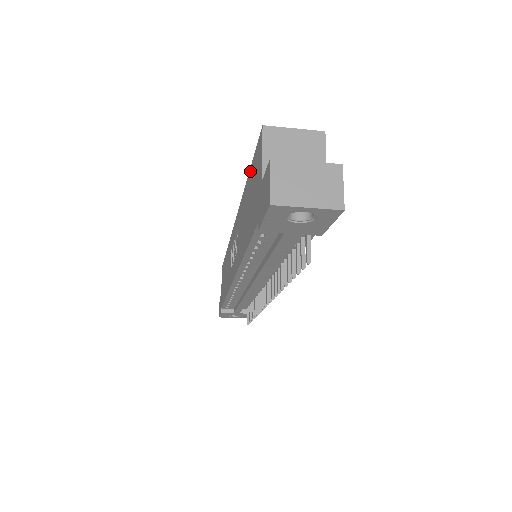
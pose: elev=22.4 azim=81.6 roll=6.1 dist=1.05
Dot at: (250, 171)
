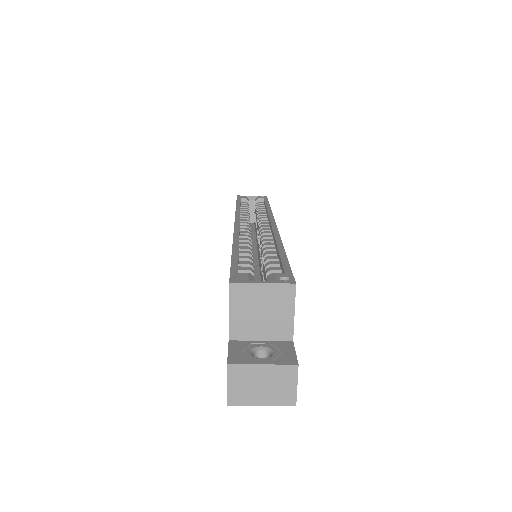
Dot at: occluded
